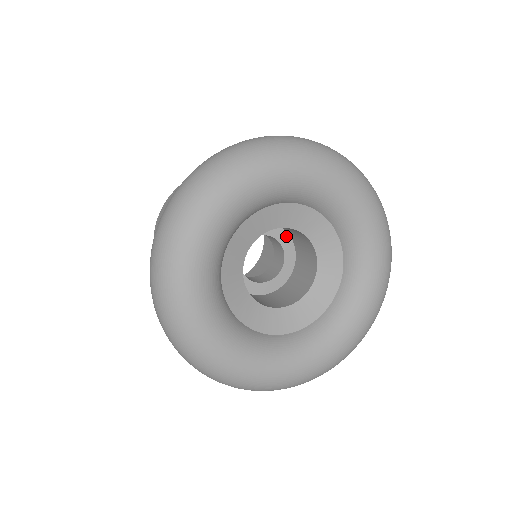
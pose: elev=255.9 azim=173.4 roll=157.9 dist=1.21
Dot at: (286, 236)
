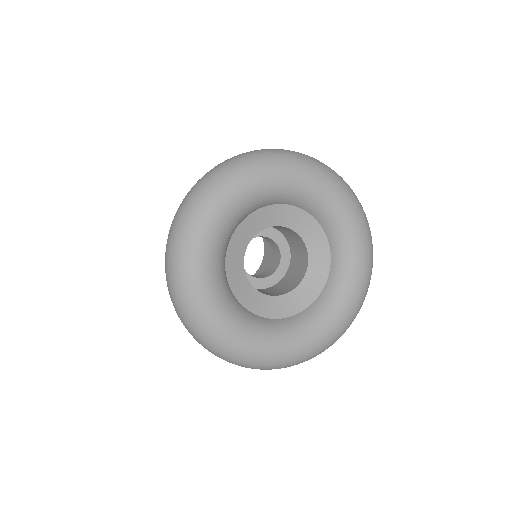
Dot at: (288, 251)
